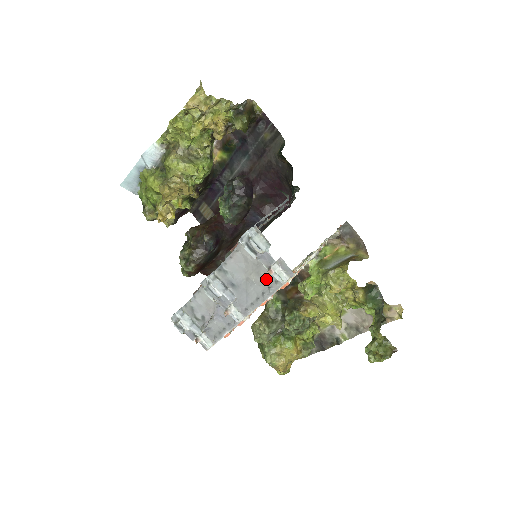
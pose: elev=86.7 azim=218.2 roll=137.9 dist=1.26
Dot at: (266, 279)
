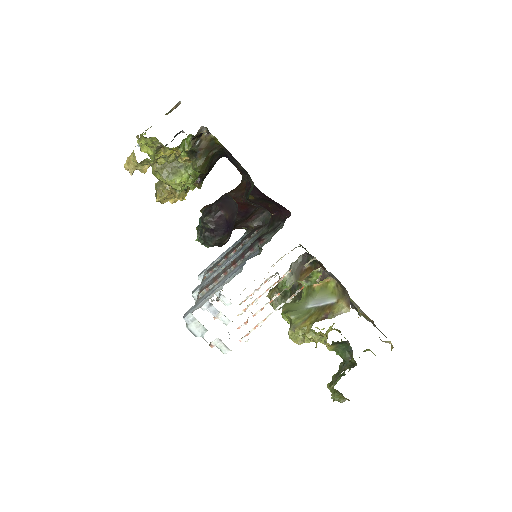
Dot at: occluded
